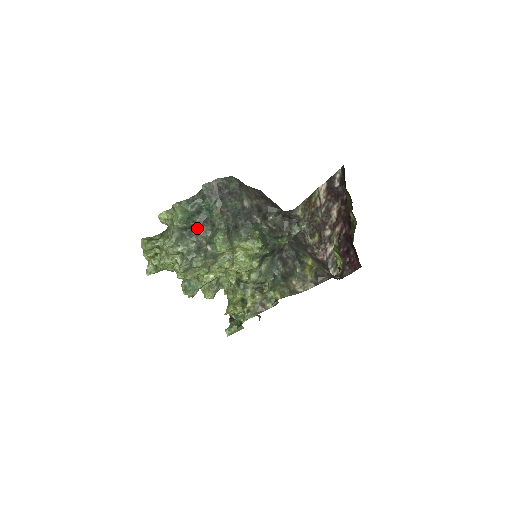
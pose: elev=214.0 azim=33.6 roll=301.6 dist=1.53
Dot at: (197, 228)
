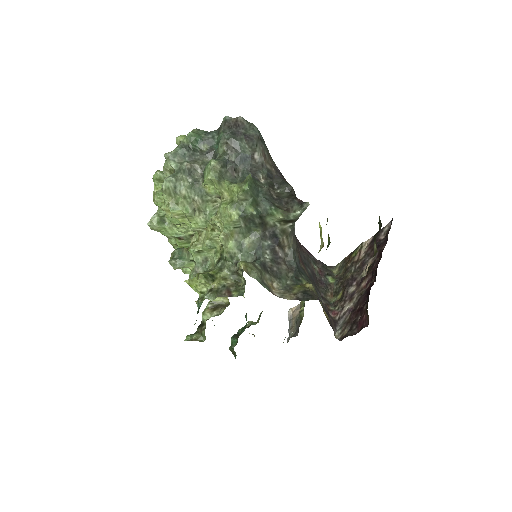
Dot at: (200, 156)
